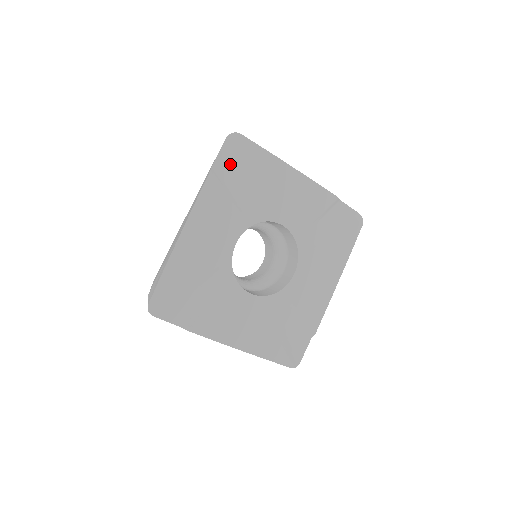
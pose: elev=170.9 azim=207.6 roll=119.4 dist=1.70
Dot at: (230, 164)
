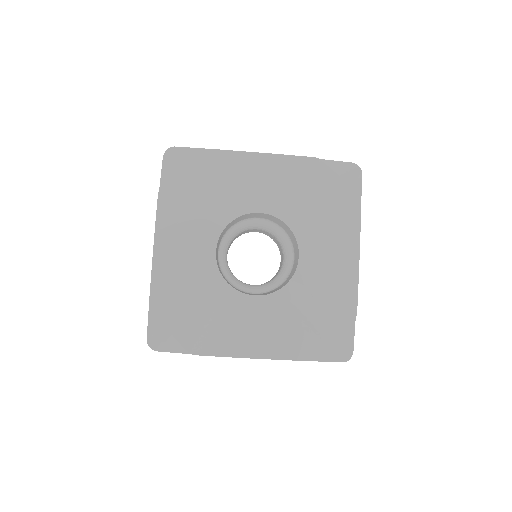
Dot at: (177, 179)
